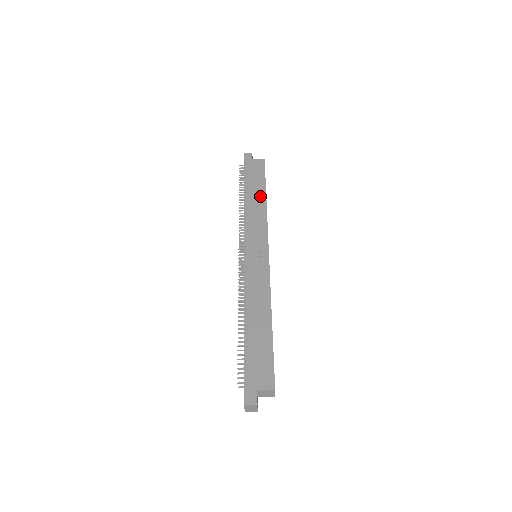
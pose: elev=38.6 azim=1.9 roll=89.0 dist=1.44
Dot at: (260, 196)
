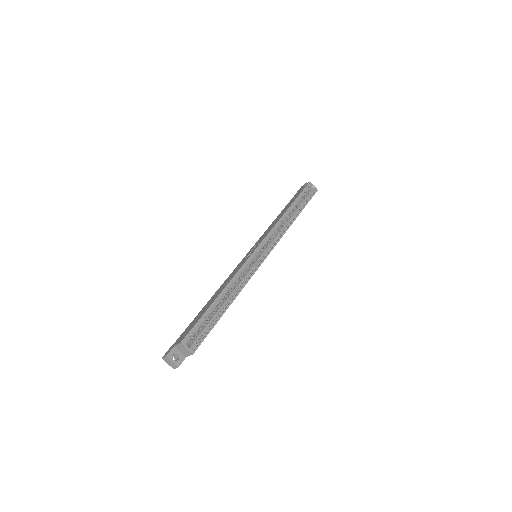
Dot at: (285, 210)
